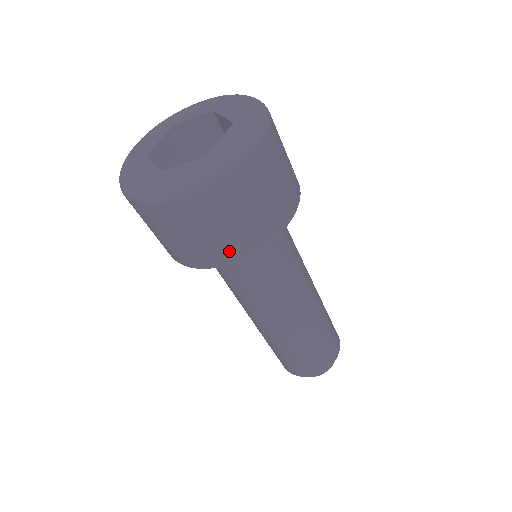
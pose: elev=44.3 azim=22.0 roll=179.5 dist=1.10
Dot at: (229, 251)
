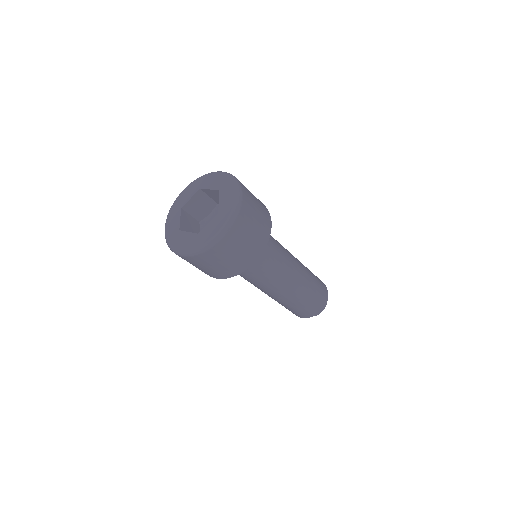
Dot at: (251, 256)
